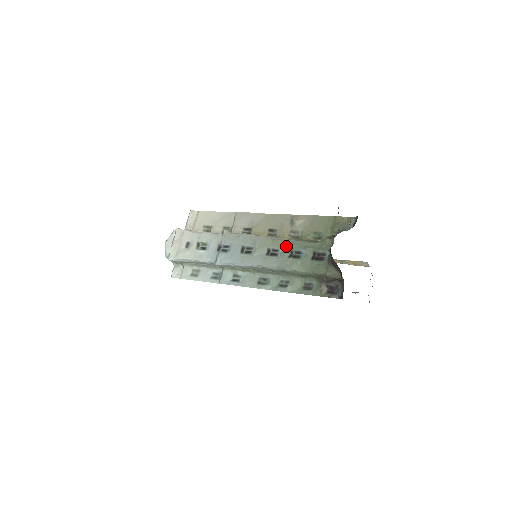
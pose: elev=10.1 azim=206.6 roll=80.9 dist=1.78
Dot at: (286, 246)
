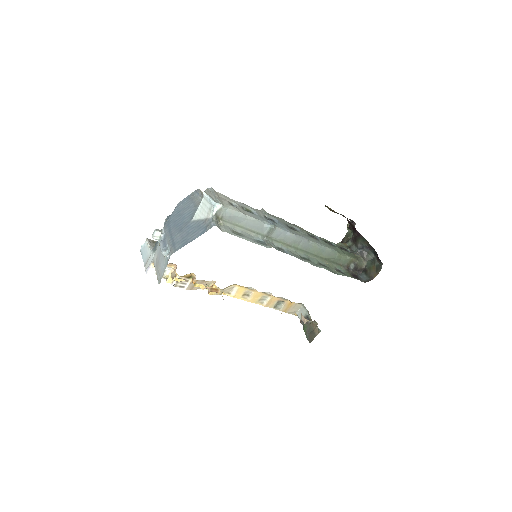
Dot at: (319, 237)
